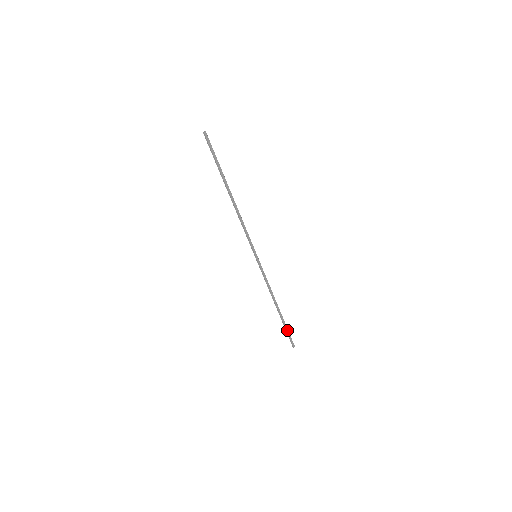
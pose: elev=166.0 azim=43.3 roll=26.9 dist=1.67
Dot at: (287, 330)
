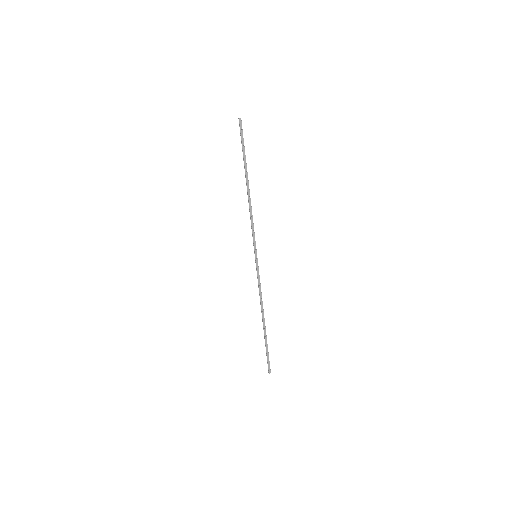
Dot at: (267, 350)
